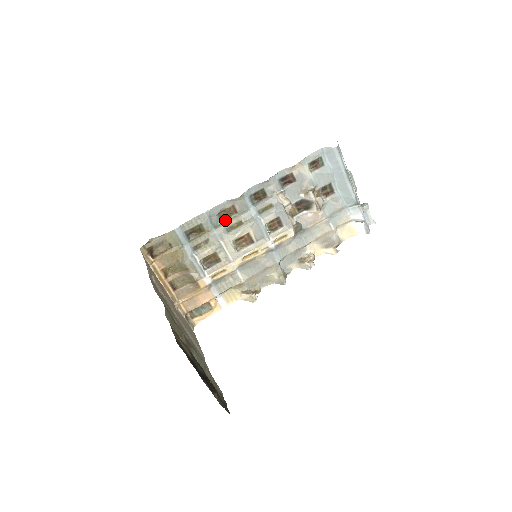
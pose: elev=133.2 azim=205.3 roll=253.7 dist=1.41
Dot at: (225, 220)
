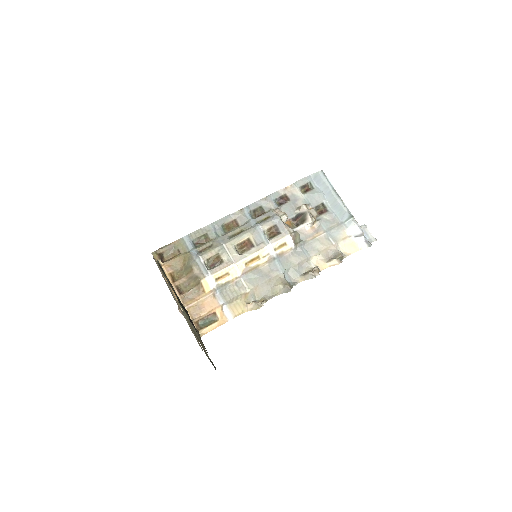
Dot at: (228, 232)
